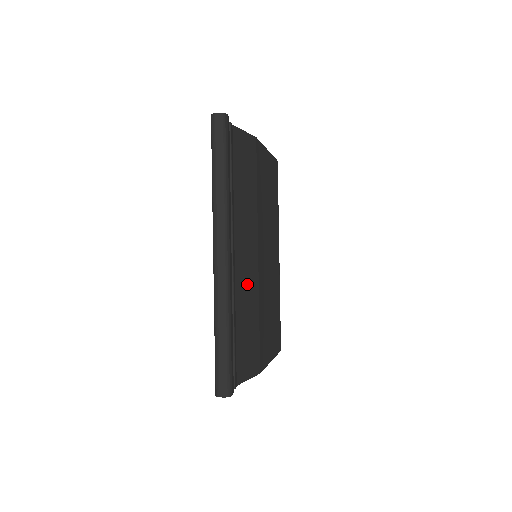
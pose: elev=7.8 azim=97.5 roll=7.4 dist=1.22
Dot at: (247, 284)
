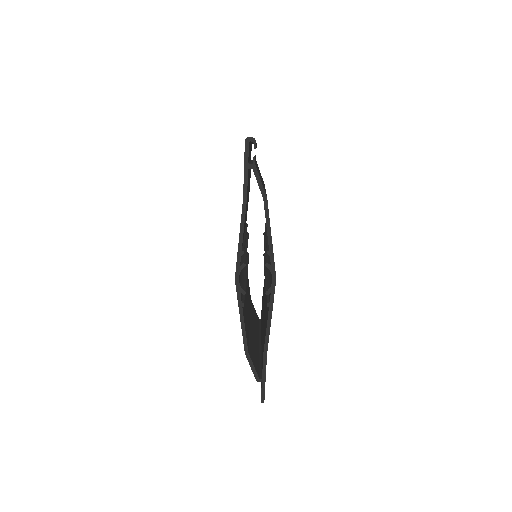
Dot at: occluded
